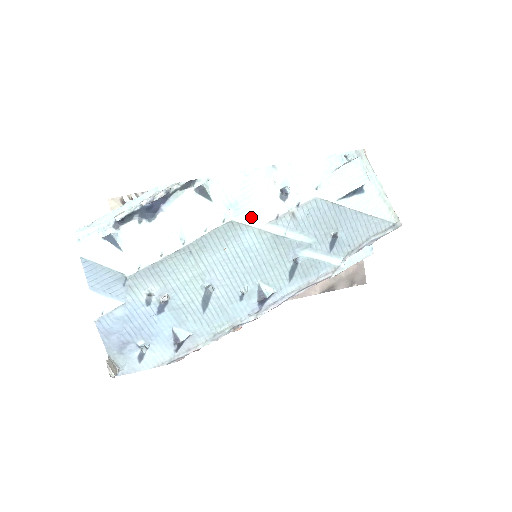
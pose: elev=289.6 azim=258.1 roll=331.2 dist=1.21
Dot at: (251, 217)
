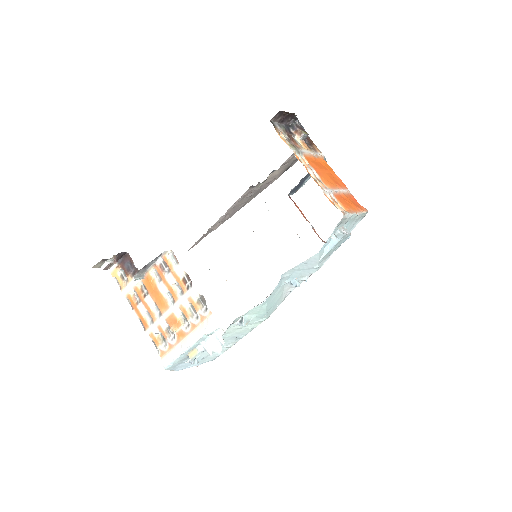
Dot at: (277, 305)
